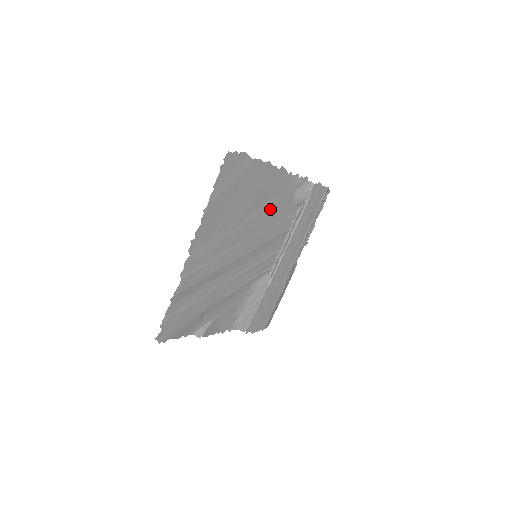
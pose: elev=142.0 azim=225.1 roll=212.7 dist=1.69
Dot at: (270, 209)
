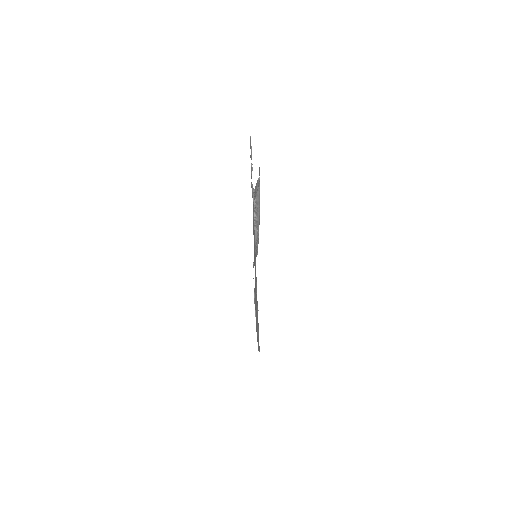
Dot at: occluded
